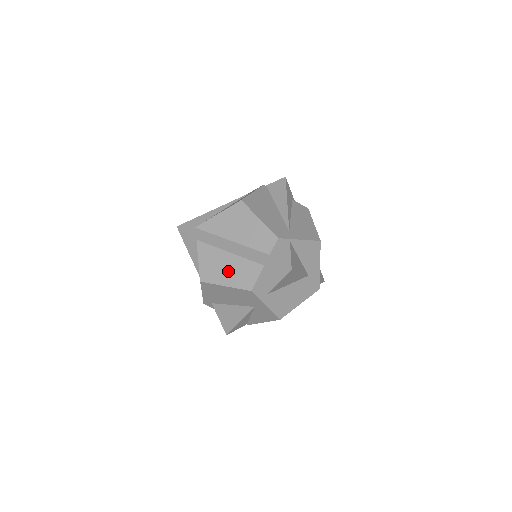
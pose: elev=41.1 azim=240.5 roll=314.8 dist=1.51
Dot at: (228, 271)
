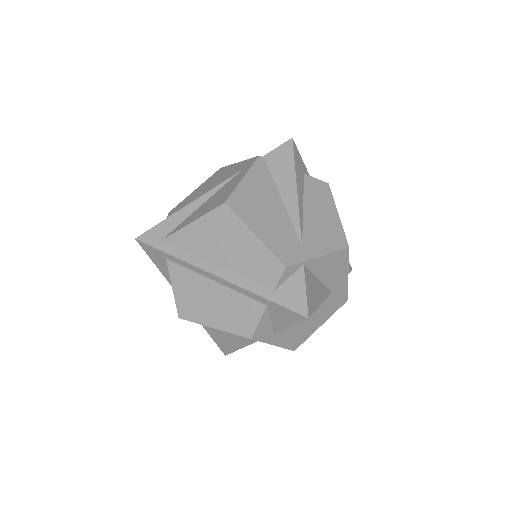
Dot at: (216, 308)
